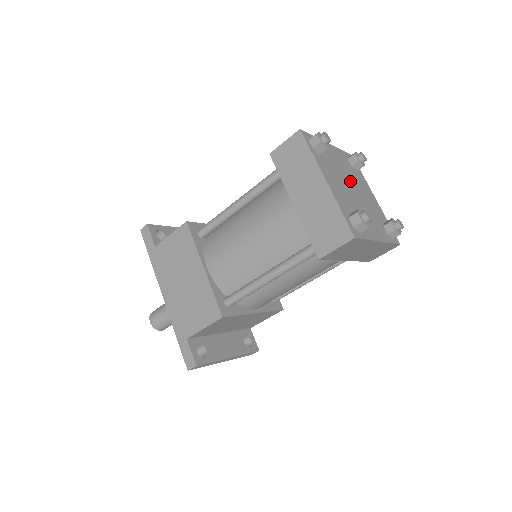
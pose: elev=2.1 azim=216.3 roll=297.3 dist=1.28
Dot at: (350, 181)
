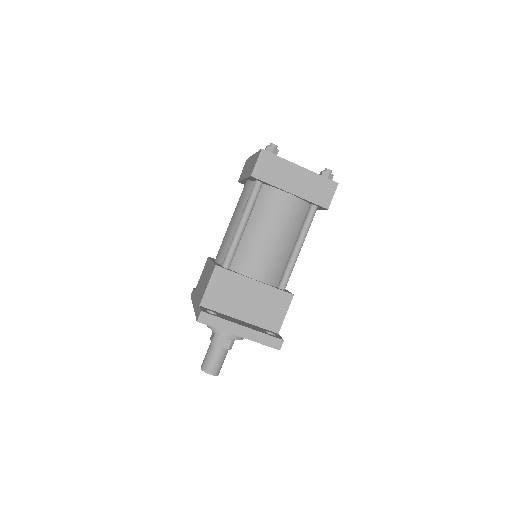
Dot at: occluded
